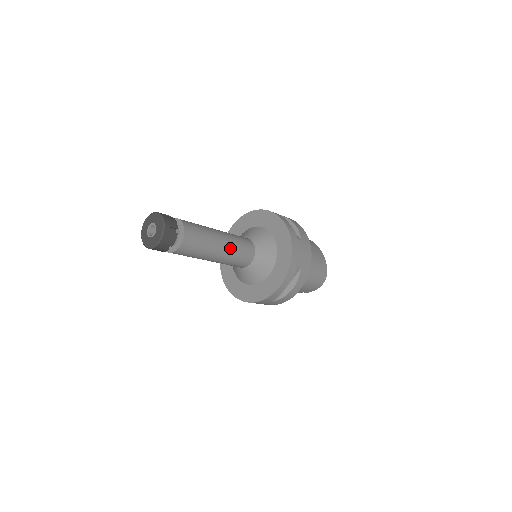
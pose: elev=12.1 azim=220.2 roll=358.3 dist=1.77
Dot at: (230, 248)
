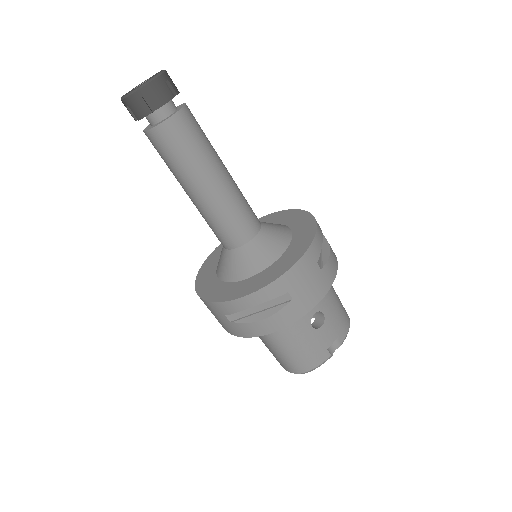
Dot at: occluded
